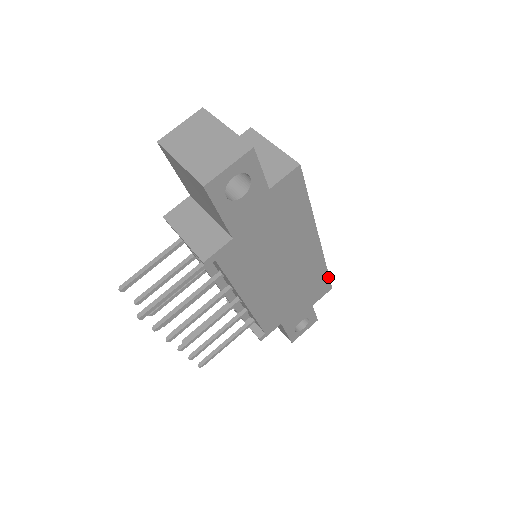
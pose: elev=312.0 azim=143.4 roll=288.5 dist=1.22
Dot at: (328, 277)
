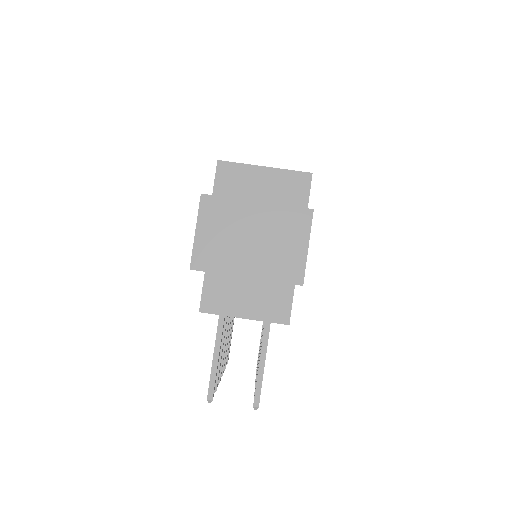
Dot at: occluded
